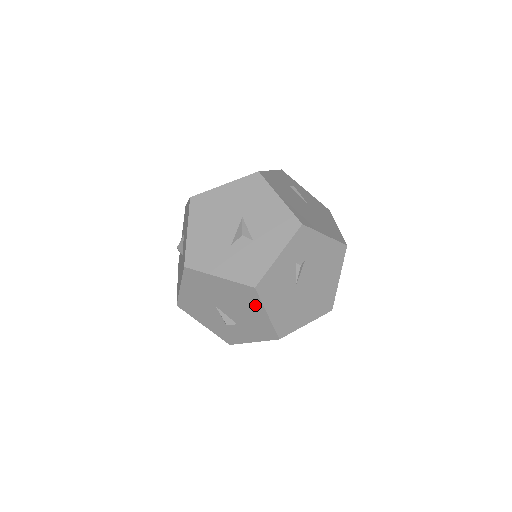
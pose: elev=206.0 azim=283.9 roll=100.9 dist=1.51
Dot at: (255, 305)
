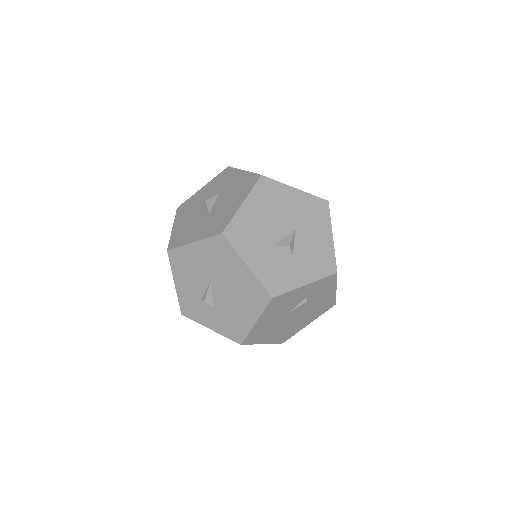
Dot at: (254, 308)
